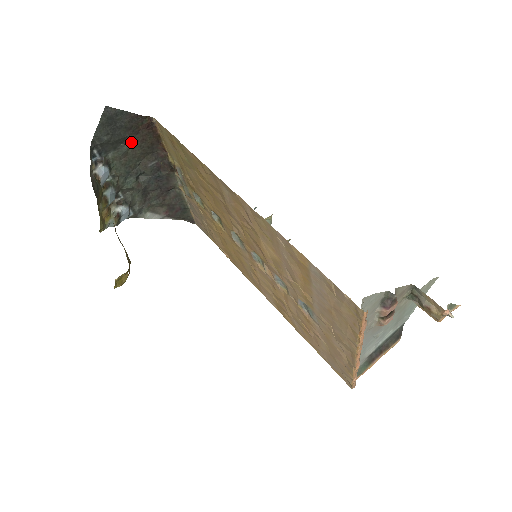
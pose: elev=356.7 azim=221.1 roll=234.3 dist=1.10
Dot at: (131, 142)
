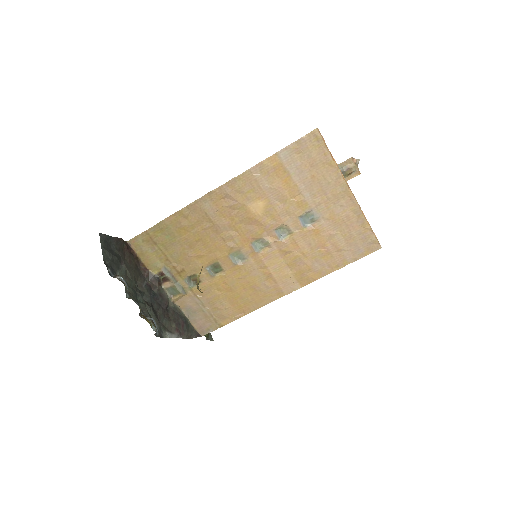
Dot at: (124, 263)
